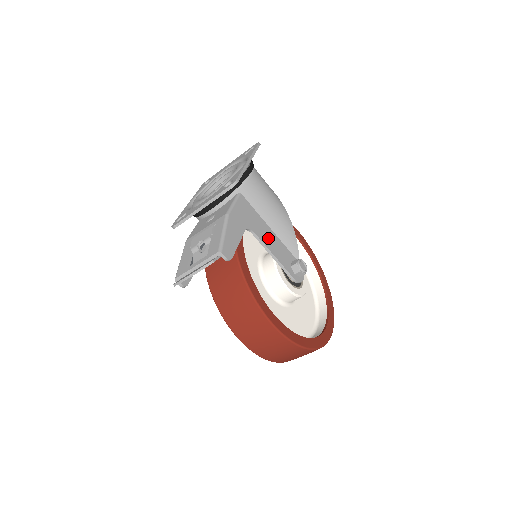
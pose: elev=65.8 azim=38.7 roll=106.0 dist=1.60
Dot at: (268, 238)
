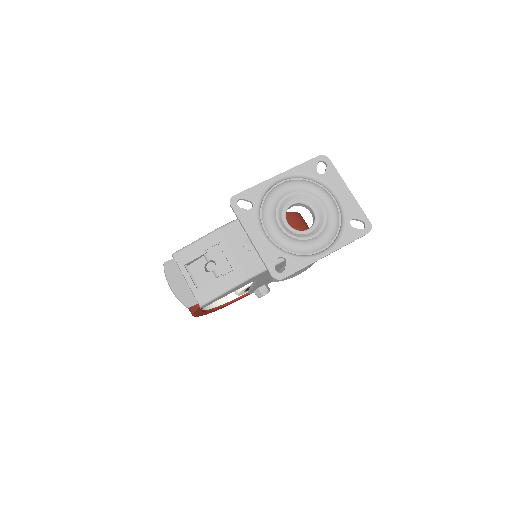
Dot at: (265, 279)
